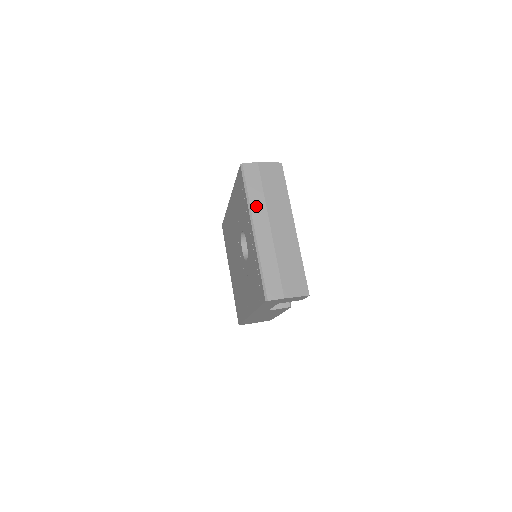
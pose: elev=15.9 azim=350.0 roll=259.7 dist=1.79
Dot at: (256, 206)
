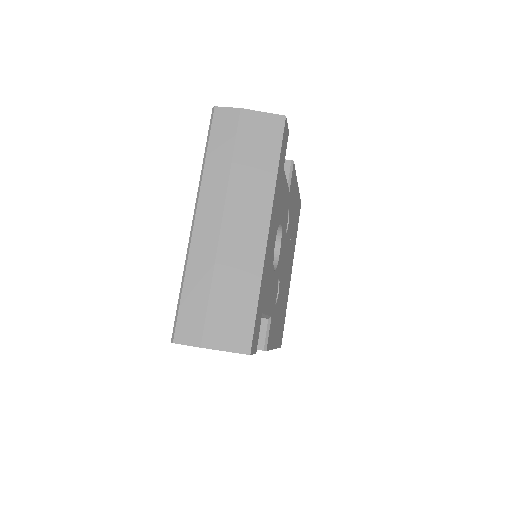
Dot at: (211, 181)
